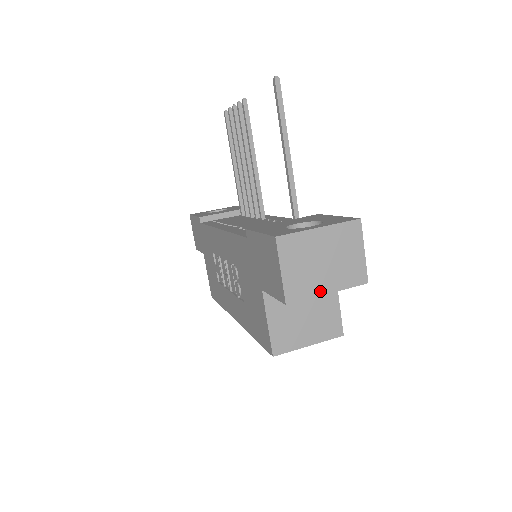
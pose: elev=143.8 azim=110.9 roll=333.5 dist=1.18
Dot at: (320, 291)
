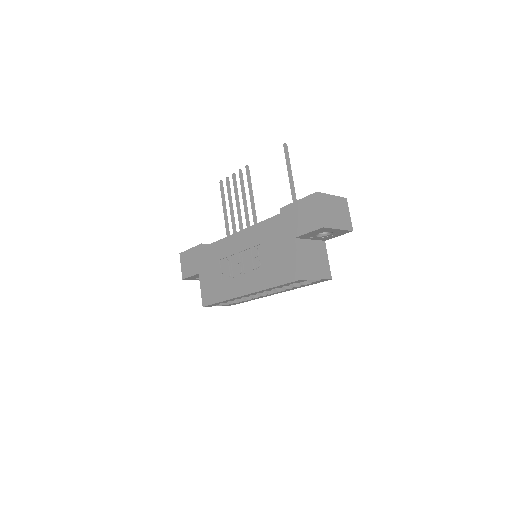
Dot at: (335, 226)
